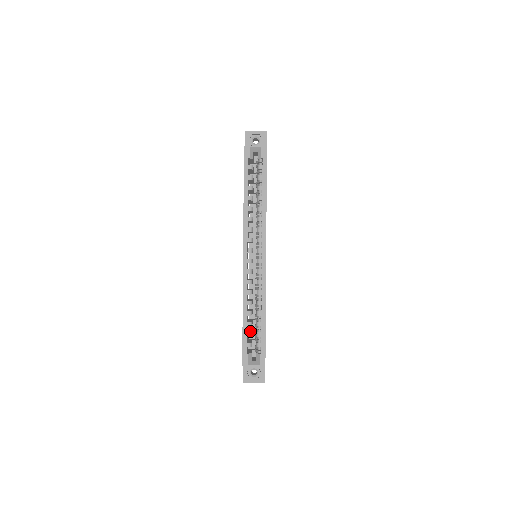
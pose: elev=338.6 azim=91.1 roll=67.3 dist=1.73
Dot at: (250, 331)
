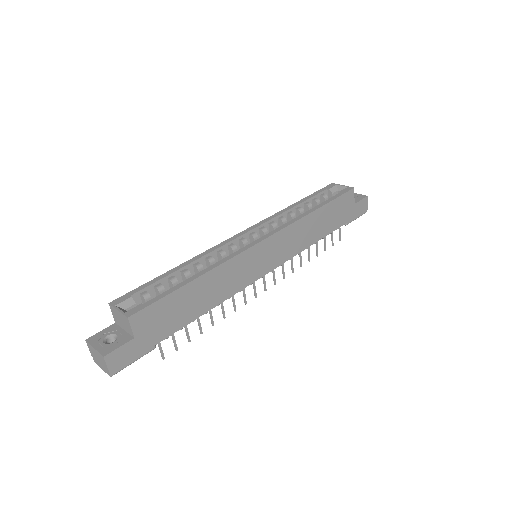
Dot at: (164, 290)
